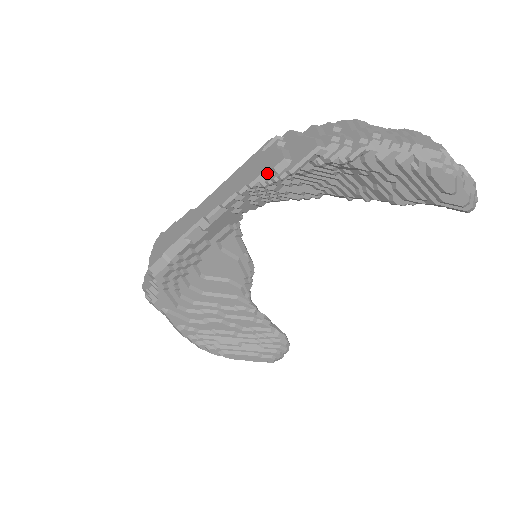
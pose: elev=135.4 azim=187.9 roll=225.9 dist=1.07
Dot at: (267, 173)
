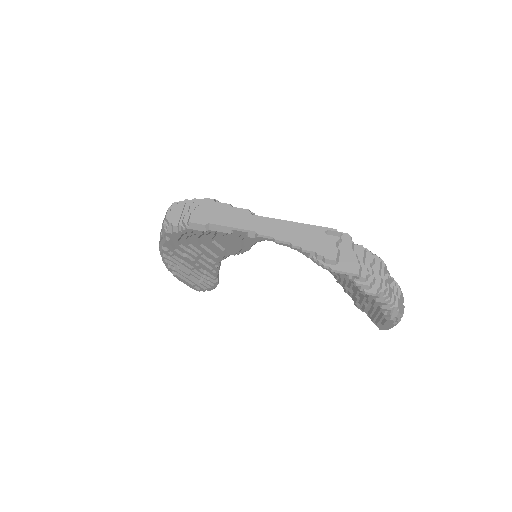
Dot at: (319, 256)
